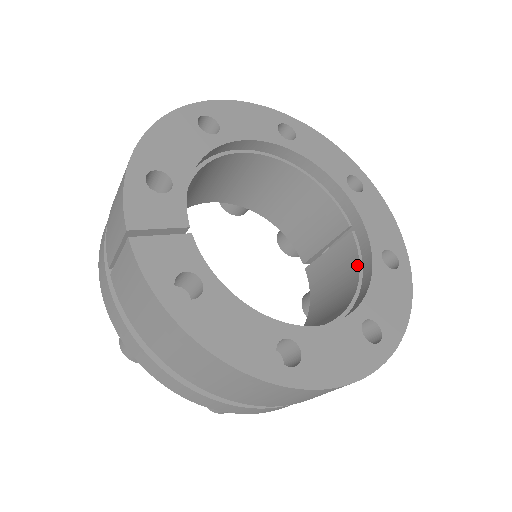
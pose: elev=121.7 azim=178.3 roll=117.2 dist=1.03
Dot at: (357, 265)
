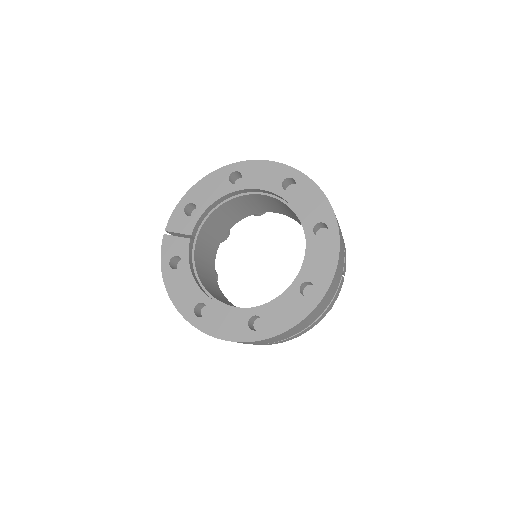
Dot at: occluded
